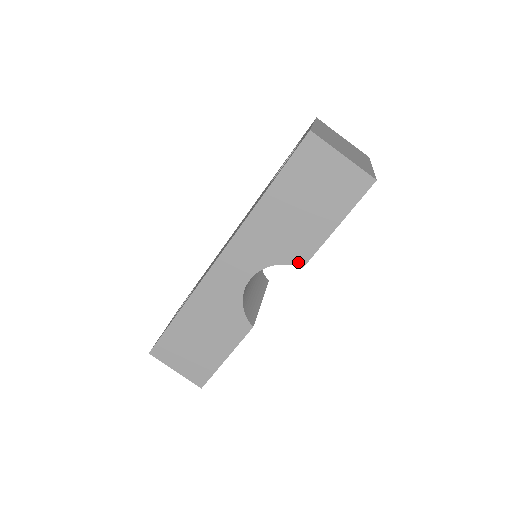
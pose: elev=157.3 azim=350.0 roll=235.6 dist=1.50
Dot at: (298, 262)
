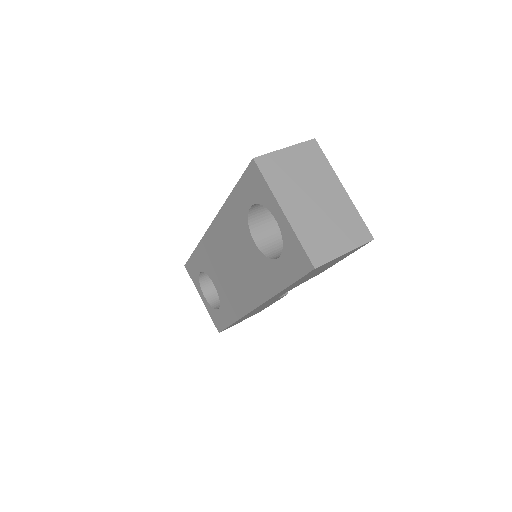
Dot at: occluded
